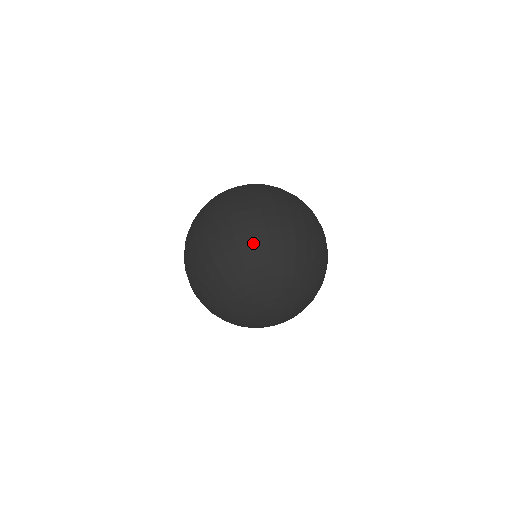
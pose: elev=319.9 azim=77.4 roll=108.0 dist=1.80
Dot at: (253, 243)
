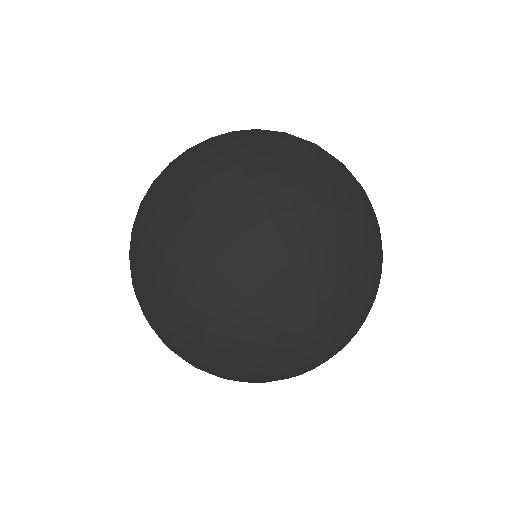
Dot at: (224, 193)
